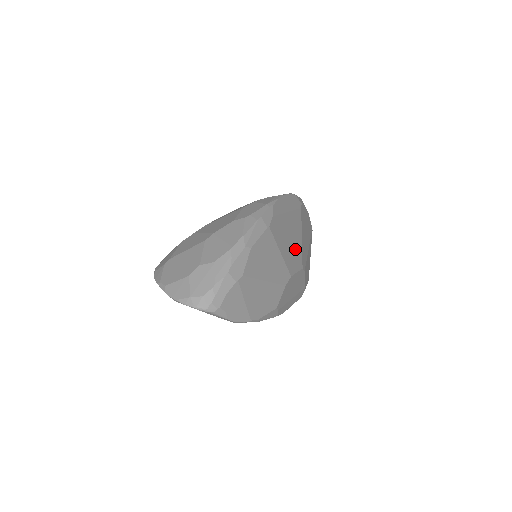
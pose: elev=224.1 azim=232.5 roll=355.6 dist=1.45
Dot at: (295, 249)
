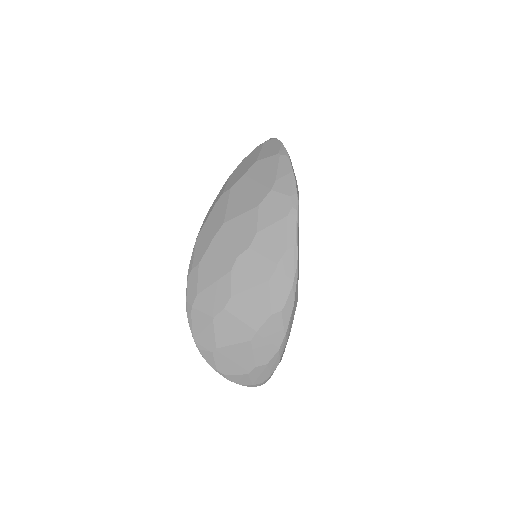
Dot at: occluded
